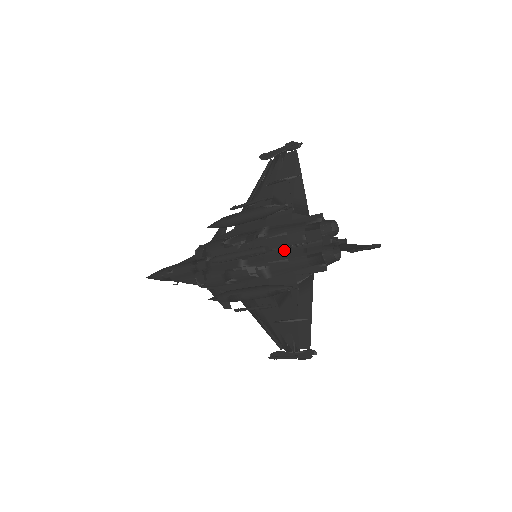
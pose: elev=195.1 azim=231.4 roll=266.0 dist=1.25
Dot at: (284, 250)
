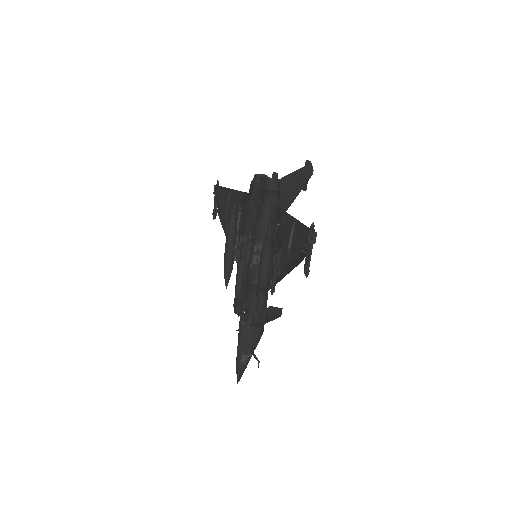
Dot at: (254, 222)
